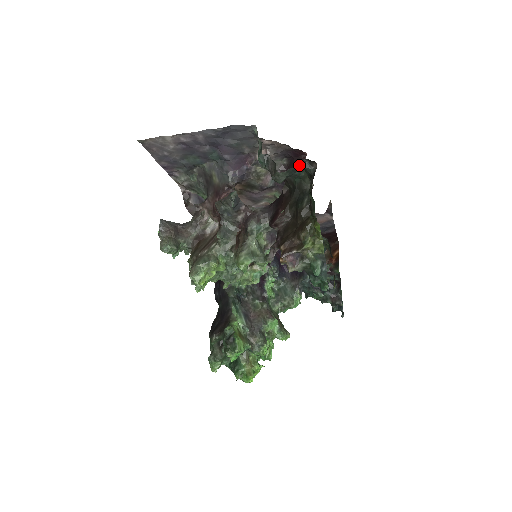
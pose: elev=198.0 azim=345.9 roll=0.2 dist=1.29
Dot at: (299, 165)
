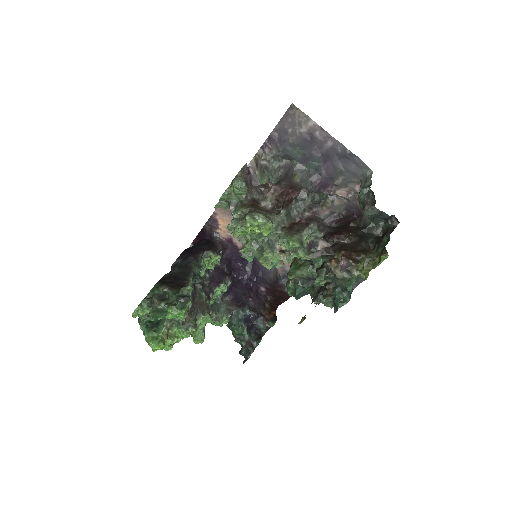
Dot at: occluded
